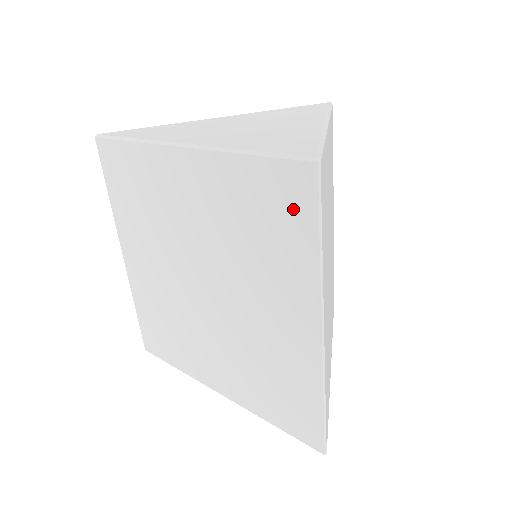
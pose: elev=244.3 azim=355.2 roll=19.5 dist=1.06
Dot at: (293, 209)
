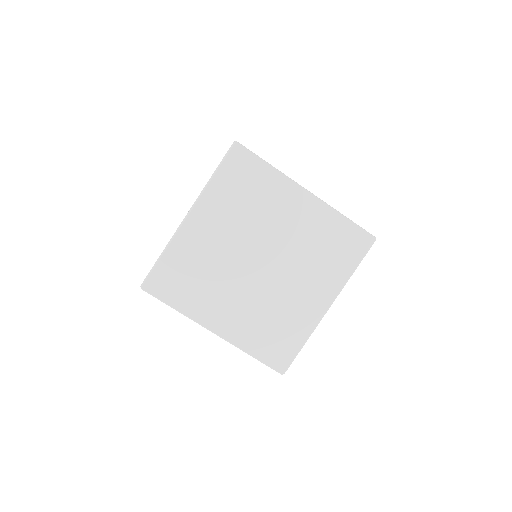
Dot at: (248, 167)
